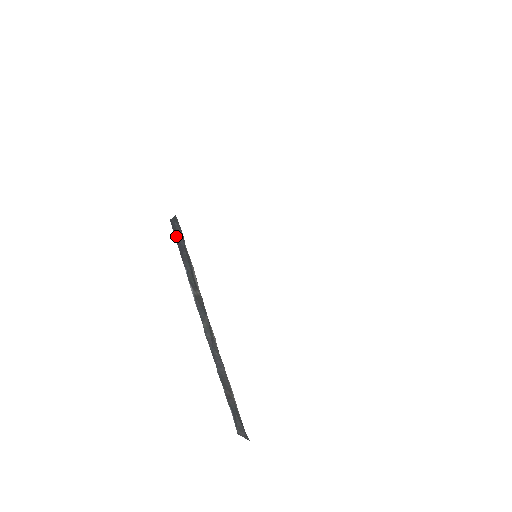
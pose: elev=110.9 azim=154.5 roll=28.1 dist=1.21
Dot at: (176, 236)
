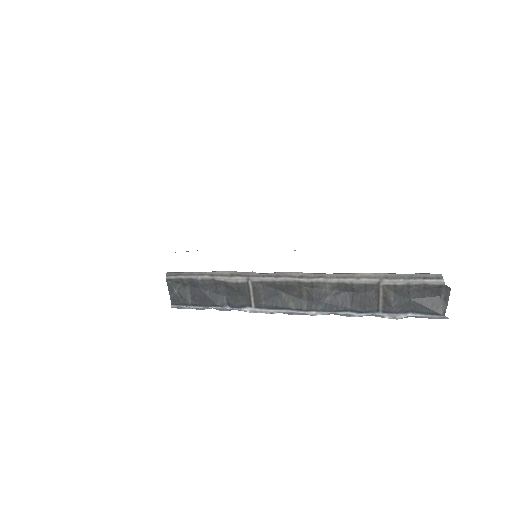
Dot at: (188, 301)
